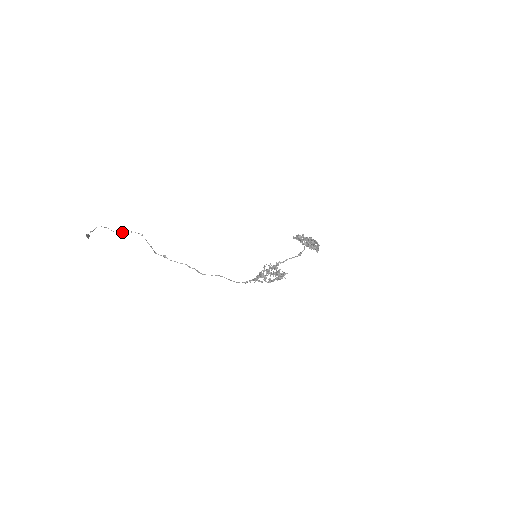
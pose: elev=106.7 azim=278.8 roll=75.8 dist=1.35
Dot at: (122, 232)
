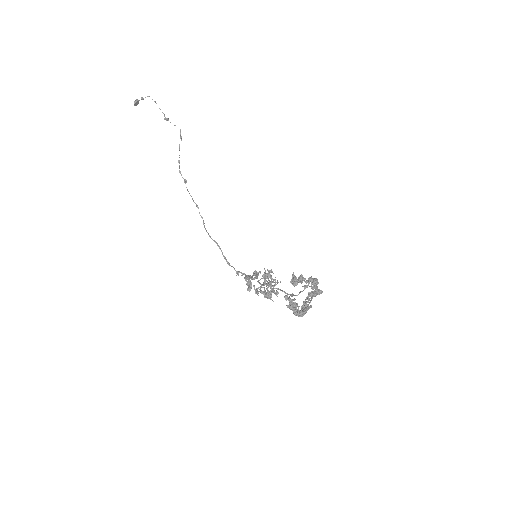
Dot at: (167, 119)
